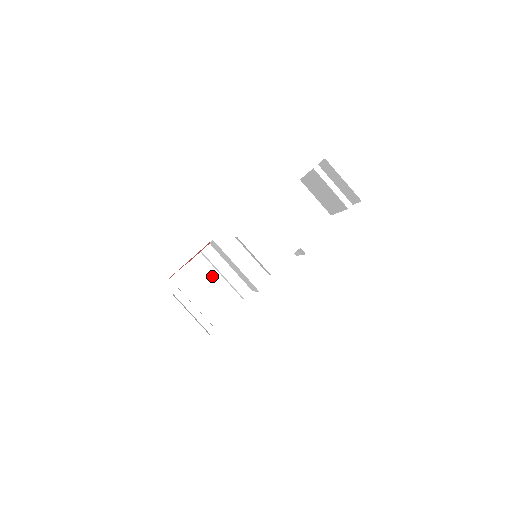
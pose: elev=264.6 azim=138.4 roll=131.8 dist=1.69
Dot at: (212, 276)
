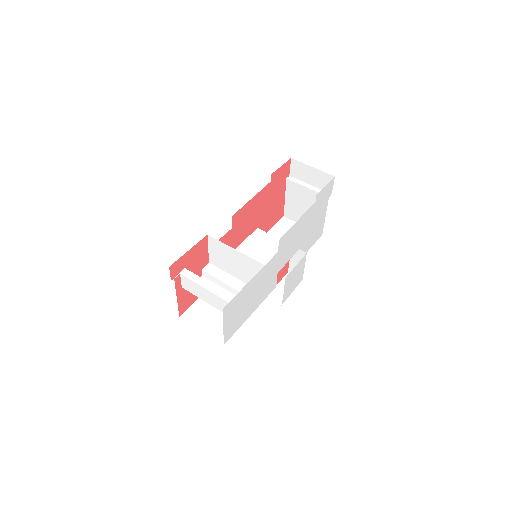
Dot at: occluded
